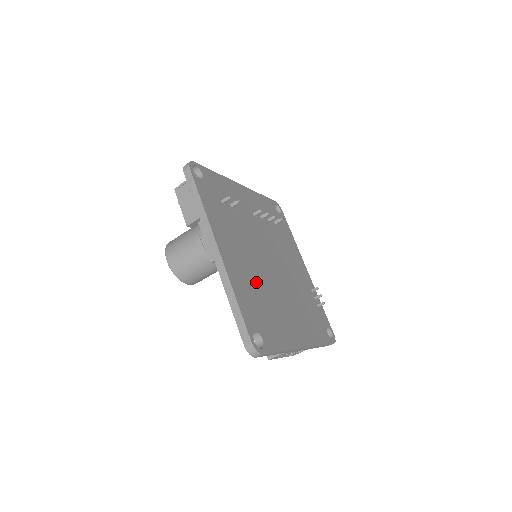
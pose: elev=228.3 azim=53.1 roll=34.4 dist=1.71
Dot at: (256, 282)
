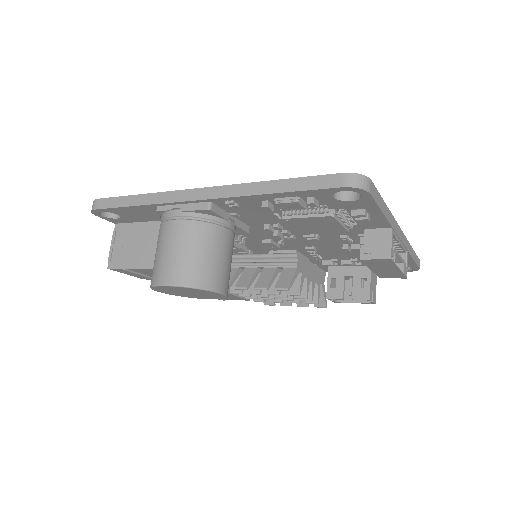
Dot at: occluded
